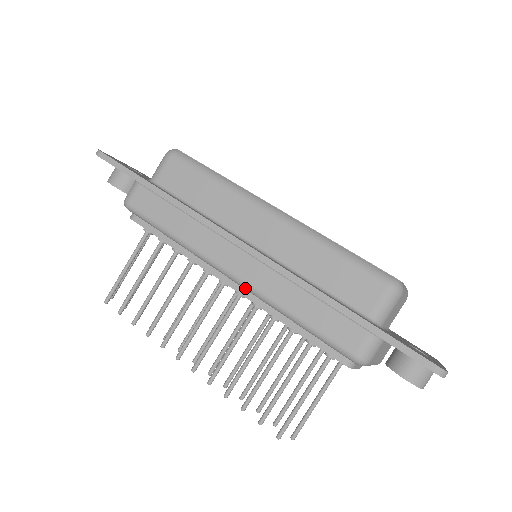
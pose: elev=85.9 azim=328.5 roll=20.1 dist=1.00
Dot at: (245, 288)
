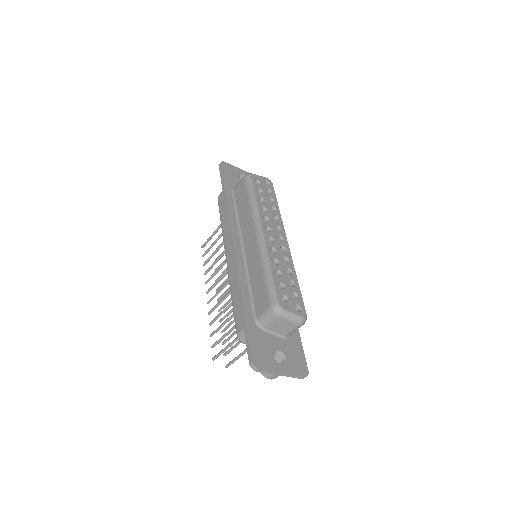
Dot at: occluded
